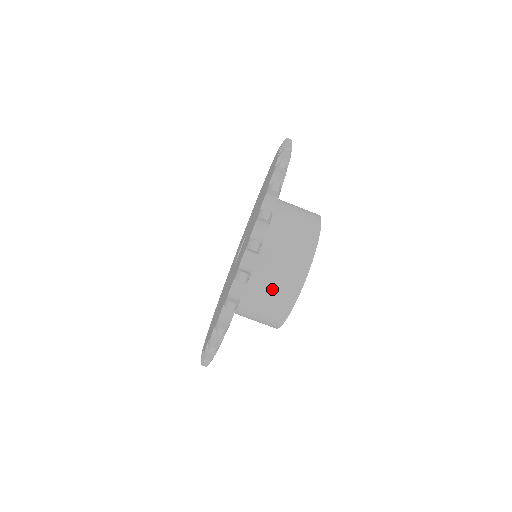
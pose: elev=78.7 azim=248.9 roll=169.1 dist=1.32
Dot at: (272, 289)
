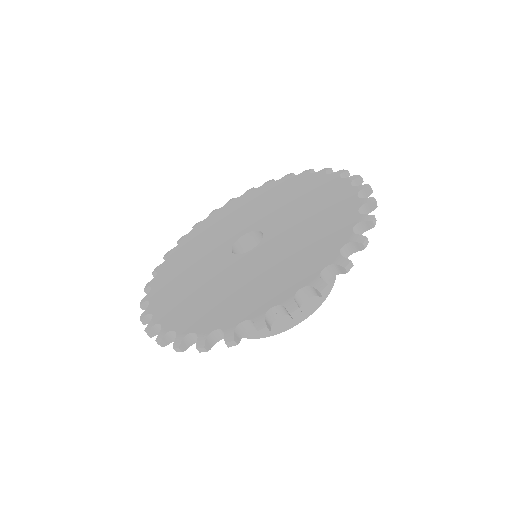
Dot at: occluded
